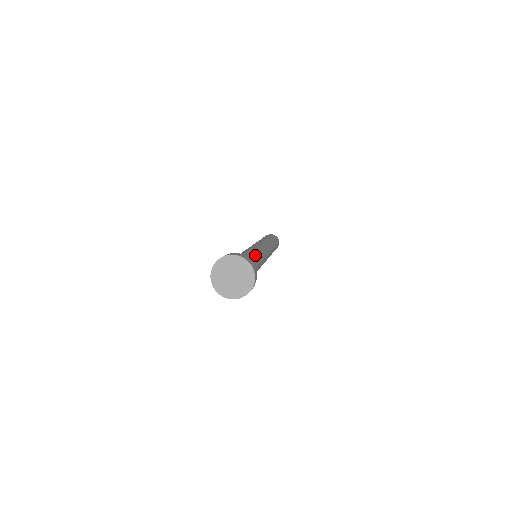
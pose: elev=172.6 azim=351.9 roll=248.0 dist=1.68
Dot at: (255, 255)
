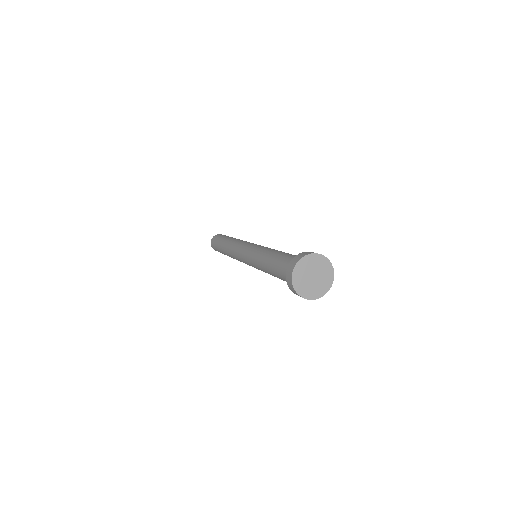
Dot at: occluded
